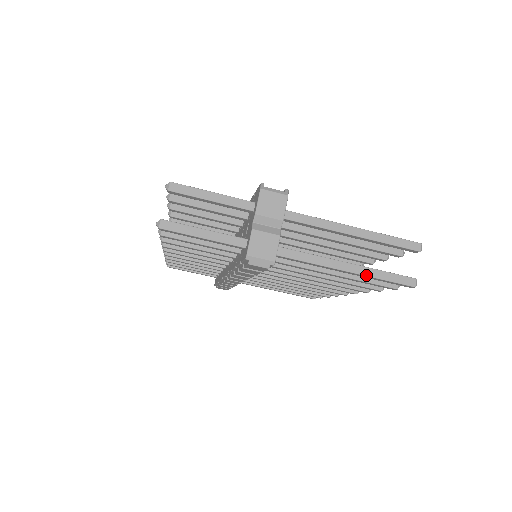
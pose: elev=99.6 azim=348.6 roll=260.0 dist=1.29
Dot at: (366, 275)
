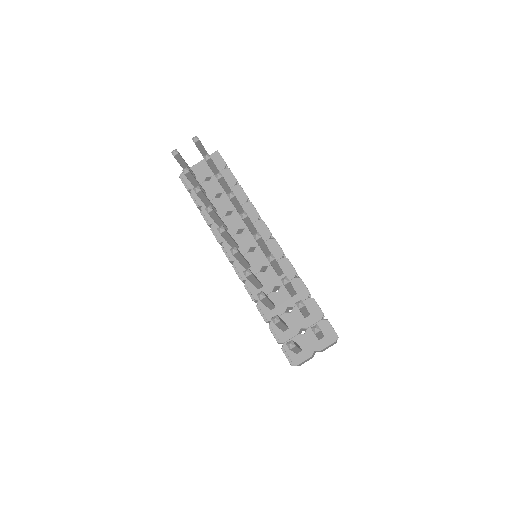
Dot at: occluded
